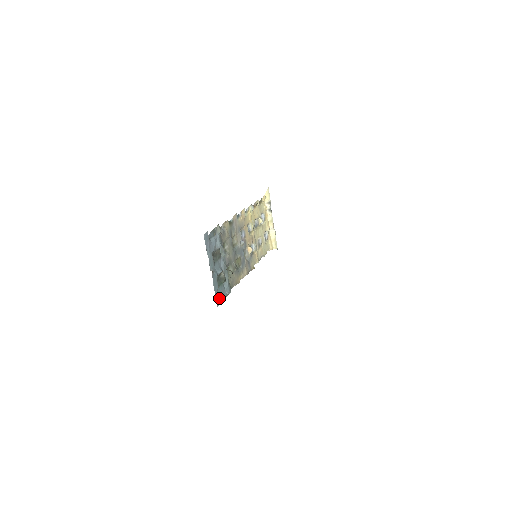
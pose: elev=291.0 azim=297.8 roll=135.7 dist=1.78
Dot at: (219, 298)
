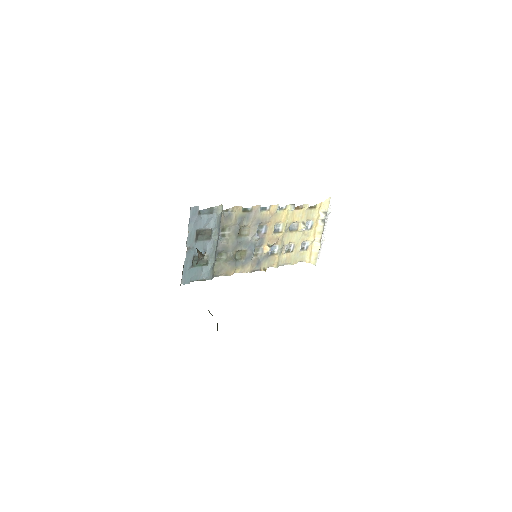
Dot at: (188, 278)
